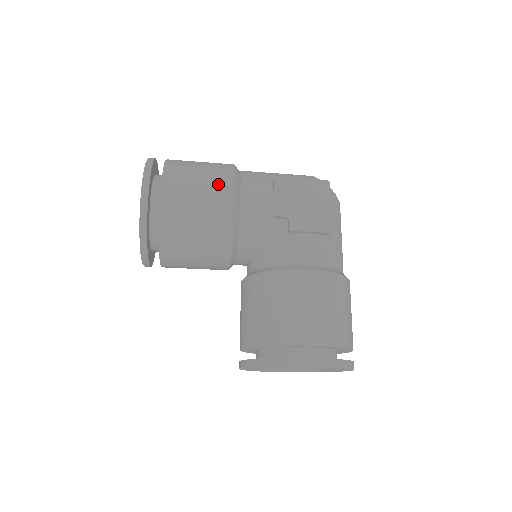
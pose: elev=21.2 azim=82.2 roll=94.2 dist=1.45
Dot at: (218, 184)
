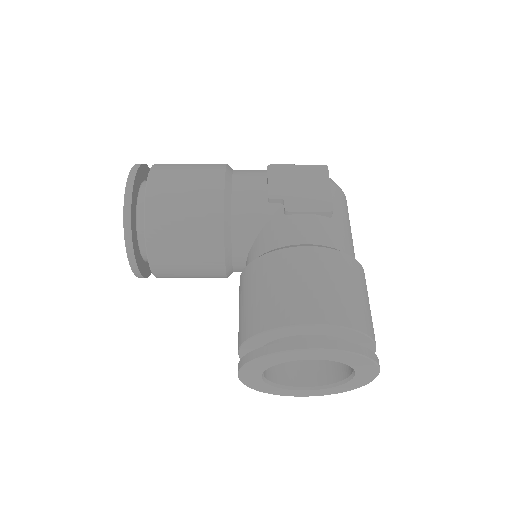
Dot at: (207, 173)
